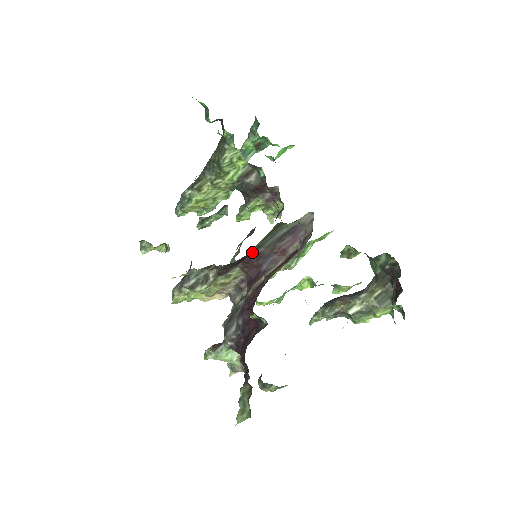
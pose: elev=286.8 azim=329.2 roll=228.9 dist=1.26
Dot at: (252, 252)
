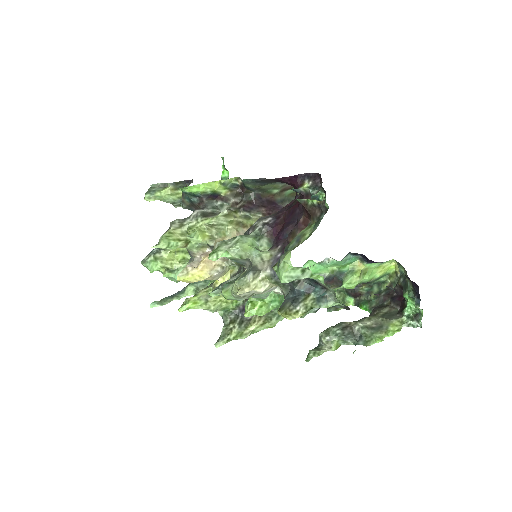
Dot at: (278, 203)
